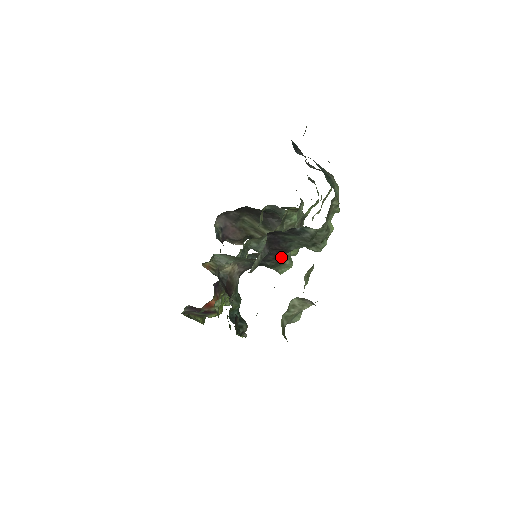
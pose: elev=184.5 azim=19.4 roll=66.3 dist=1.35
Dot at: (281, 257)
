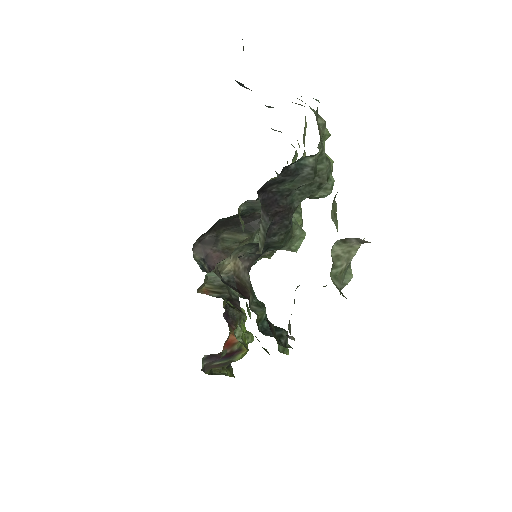
Dot at: (287, 222)
